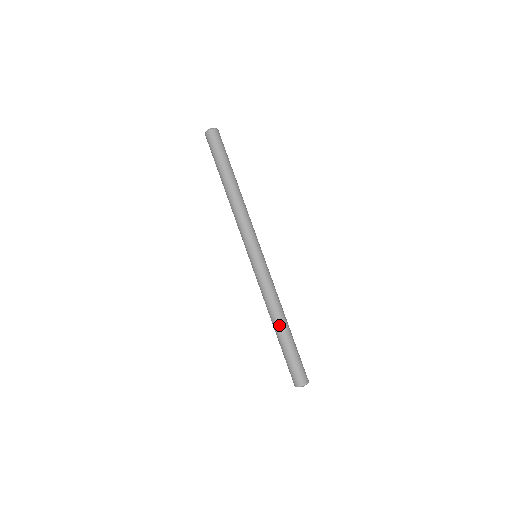
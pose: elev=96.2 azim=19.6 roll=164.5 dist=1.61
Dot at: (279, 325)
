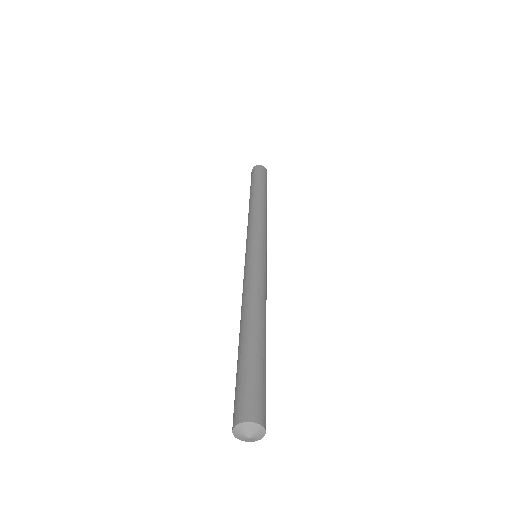
Dot at: (256, 321)
